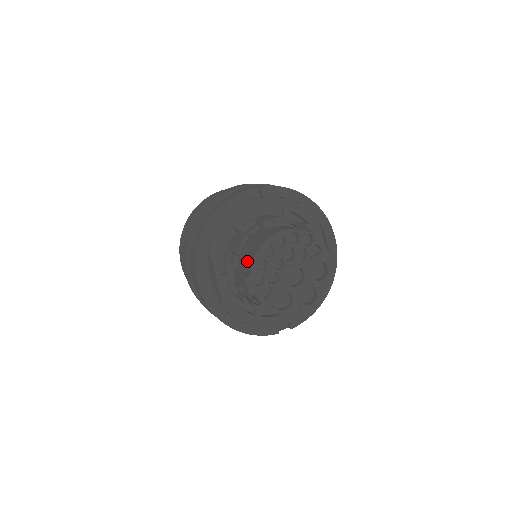
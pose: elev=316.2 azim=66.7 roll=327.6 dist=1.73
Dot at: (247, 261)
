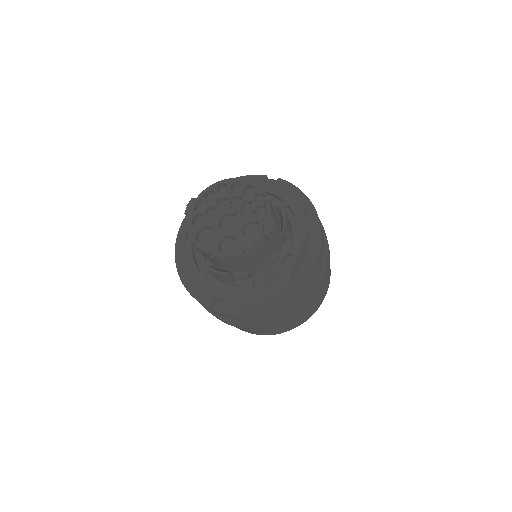
Dot at: occluded
